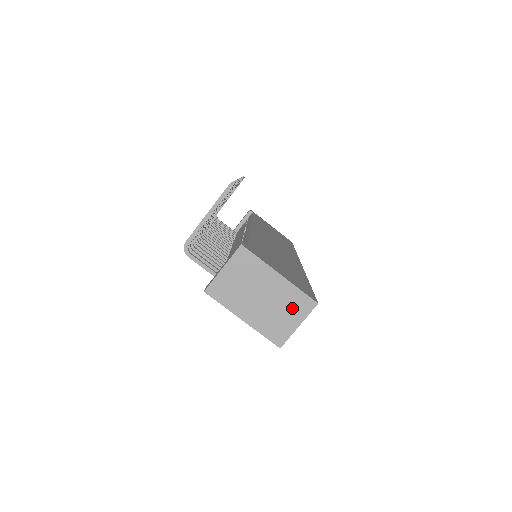
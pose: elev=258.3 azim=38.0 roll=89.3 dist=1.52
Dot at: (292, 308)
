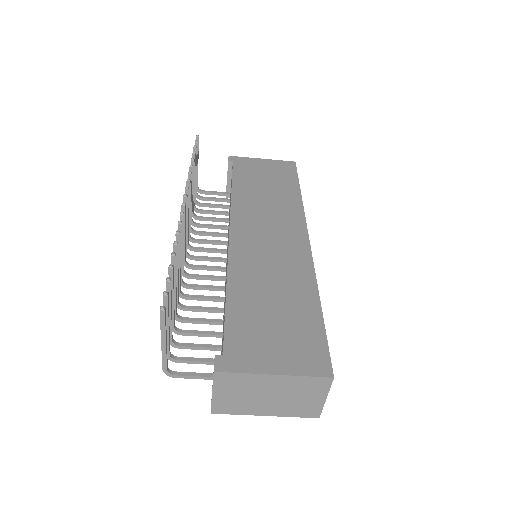
Dot at: (308, 391)
